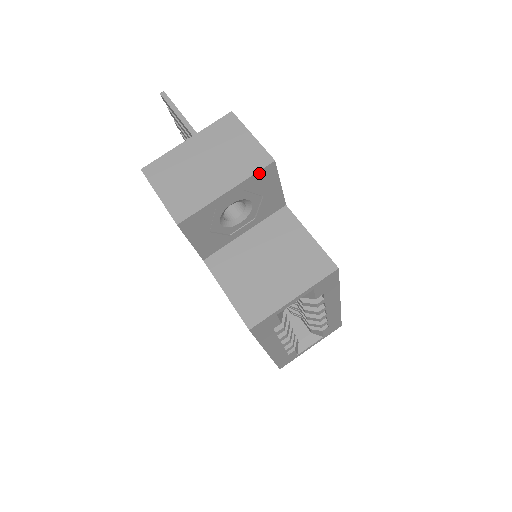
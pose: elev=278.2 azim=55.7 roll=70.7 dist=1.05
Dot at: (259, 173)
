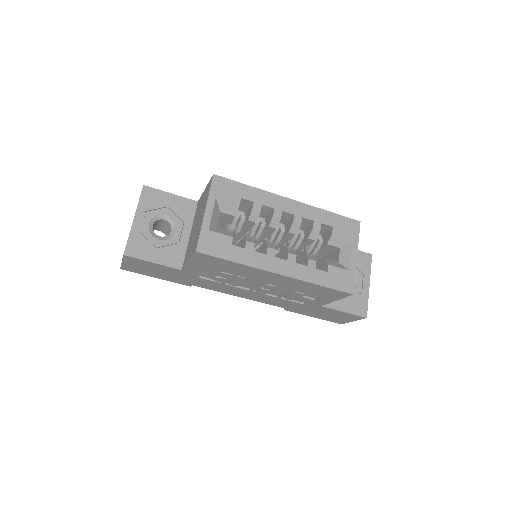
Dot at: (142, 197)
